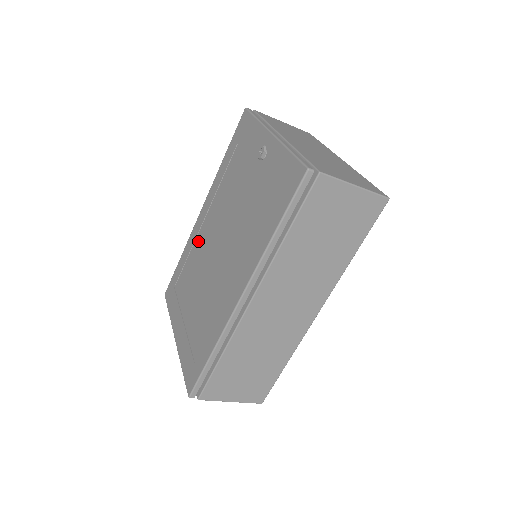
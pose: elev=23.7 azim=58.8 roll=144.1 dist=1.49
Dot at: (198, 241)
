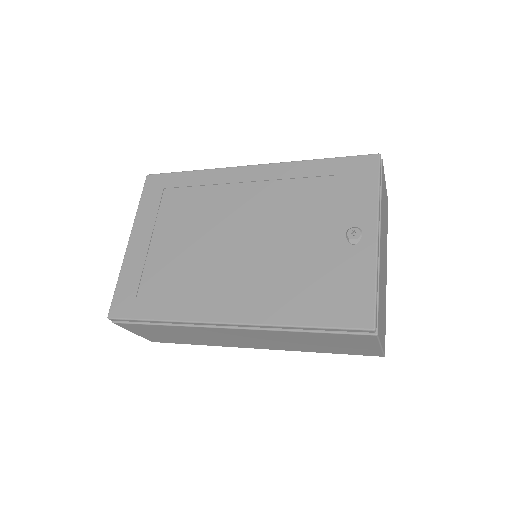
Dot at: (225, 191)
